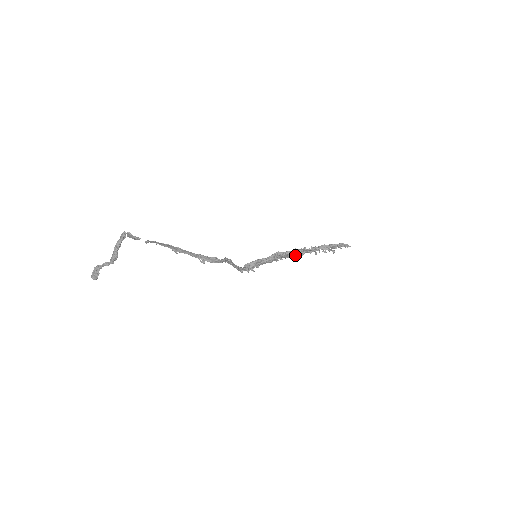
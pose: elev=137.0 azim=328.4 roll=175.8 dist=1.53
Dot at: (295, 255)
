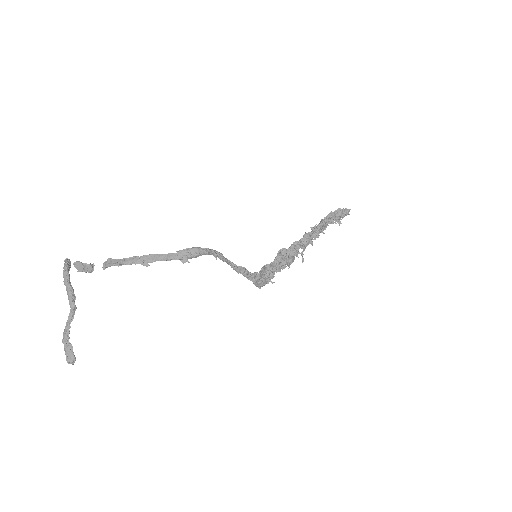
Dot at: (302, 245)
